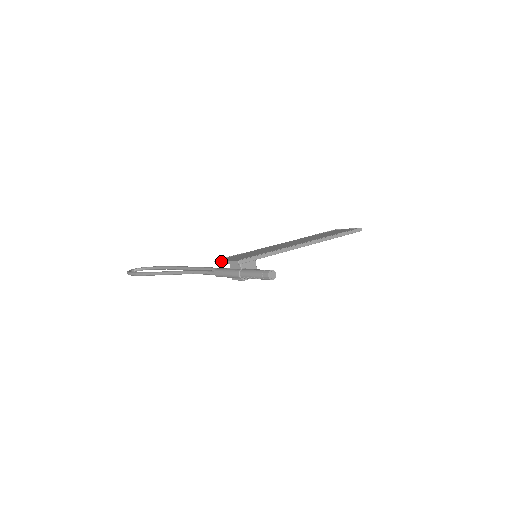
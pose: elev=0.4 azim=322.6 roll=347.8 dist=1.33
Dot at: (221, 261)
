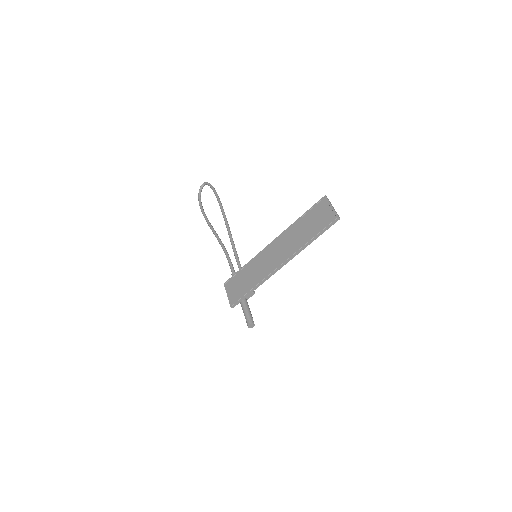
Dot at: (226, 291)
